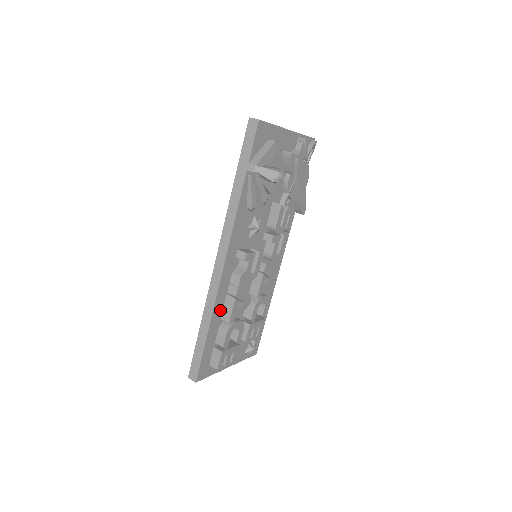
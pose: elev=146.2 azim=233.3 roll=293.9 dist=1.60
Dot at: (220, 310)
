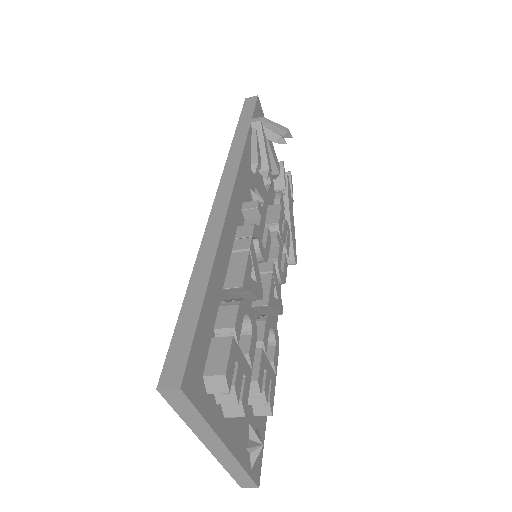
Dot at: (223, 269)
